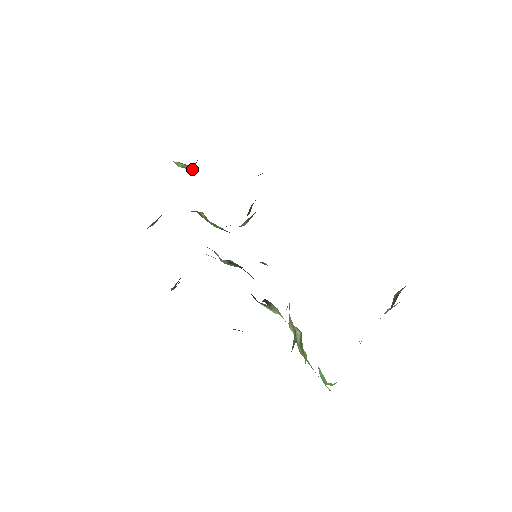
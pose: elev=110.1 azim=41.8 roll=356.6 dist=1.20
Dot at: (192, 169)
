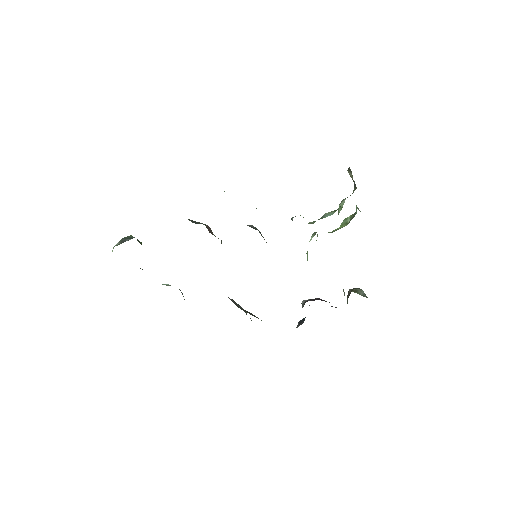
Dot at: (141, 243)
